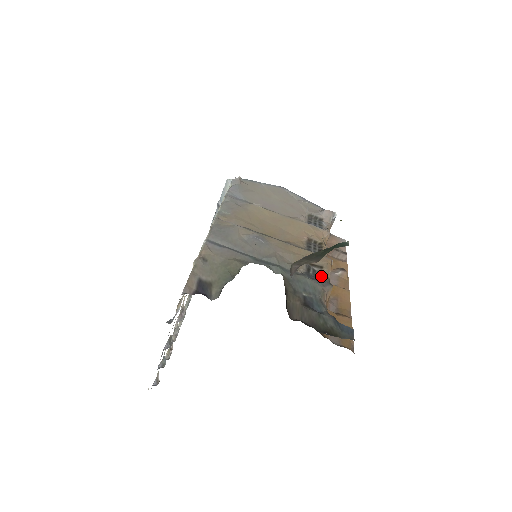
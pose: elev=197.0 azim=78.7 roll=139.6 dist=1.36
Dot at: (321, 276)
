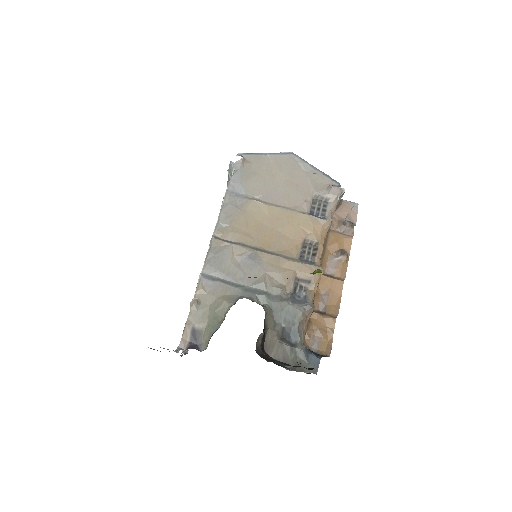
Dot at: (307, 293)
